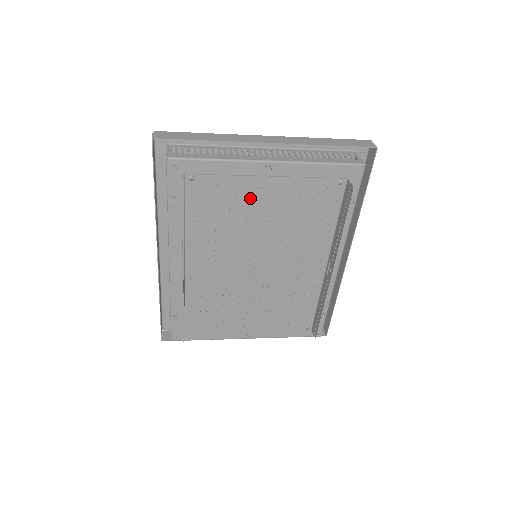
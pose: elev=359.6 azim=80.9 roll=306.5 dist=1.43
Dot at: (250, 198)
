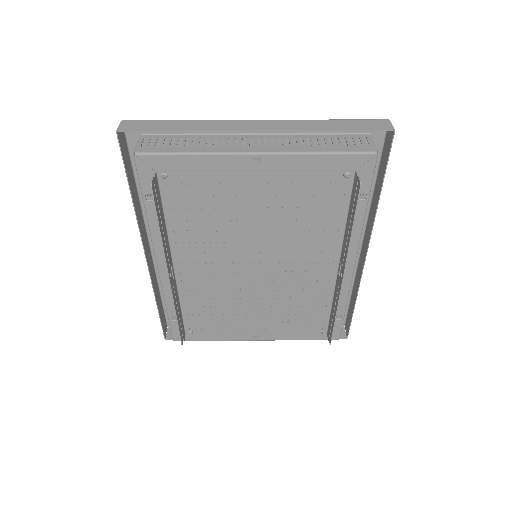
Dot at: (237, 196)
